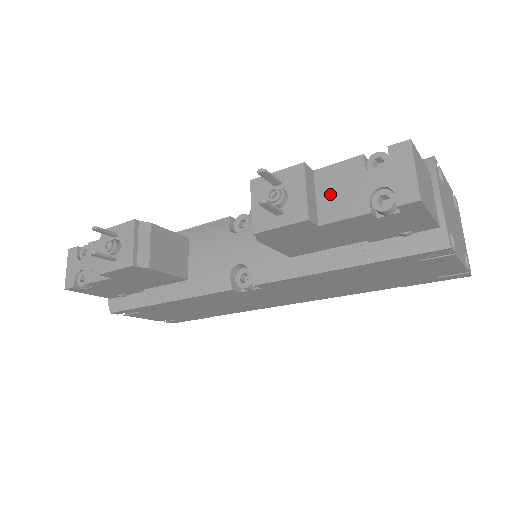
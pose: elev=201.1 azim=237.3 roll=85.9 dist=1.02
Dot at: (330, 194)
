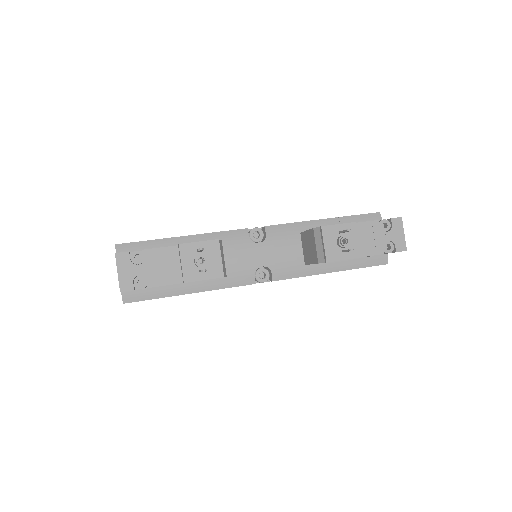
Dot at: (362, 240)
